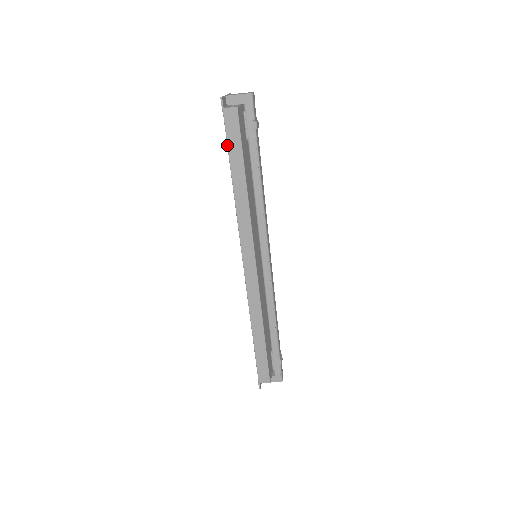
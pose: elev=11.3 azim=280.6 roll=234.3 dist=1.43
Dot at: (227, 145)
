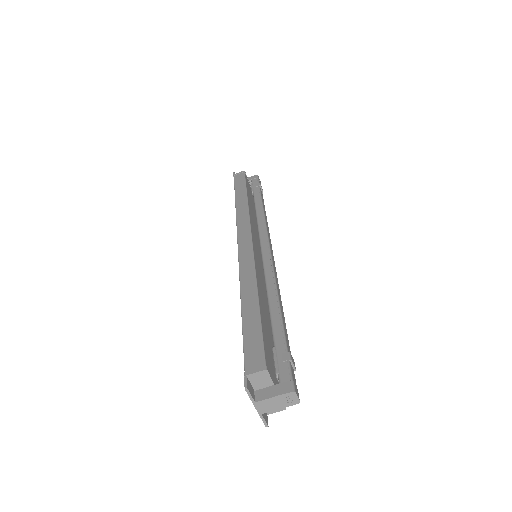
Dot at: (234, 186)
